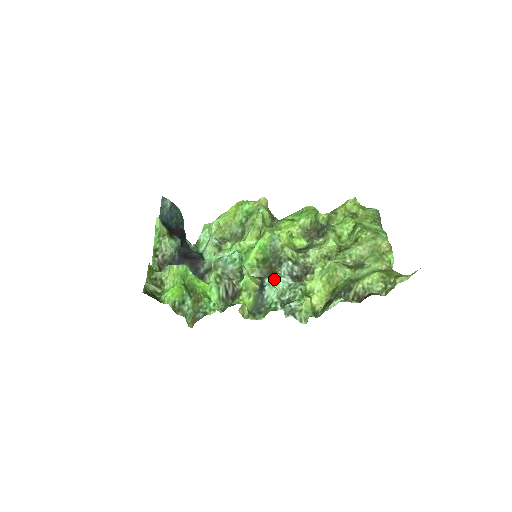
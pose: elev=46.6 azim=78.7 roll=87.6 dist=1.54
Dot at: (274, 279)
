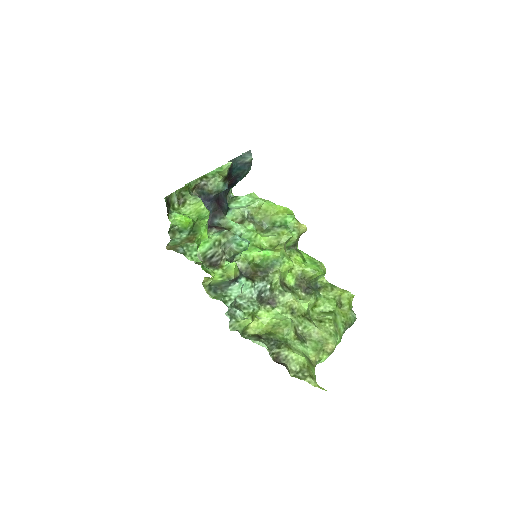
Dot at: (248, 284)
